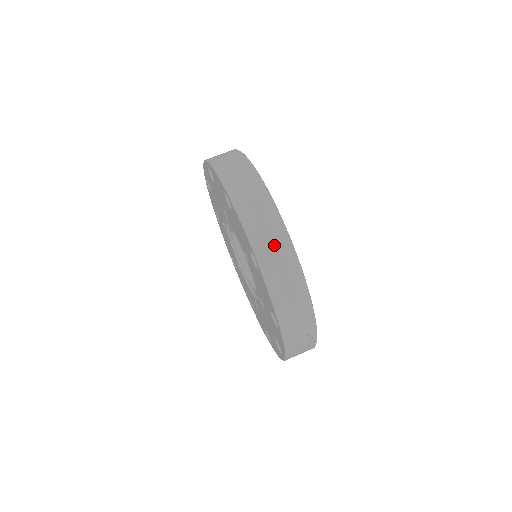
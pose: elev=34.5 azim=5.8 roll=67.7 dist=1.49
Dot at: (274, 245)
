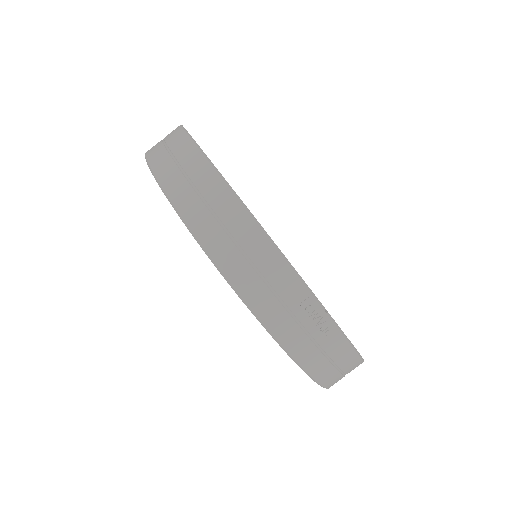
Dot at: (191, 178)
